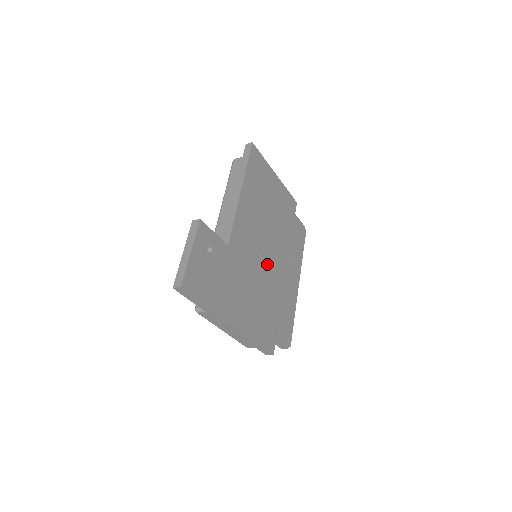
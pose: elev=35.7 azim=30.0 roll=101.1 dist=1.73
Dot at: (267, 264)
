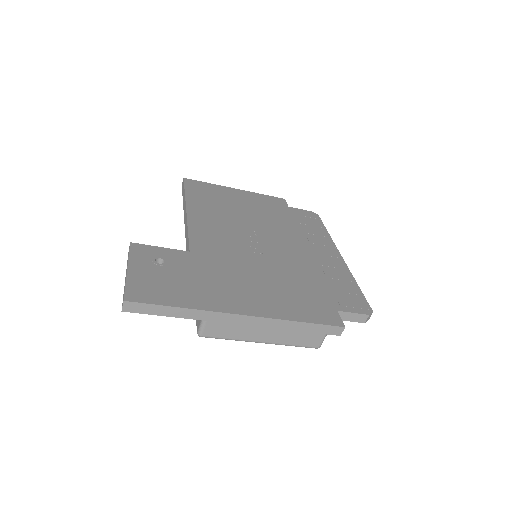
Dot at: (269, 252)
